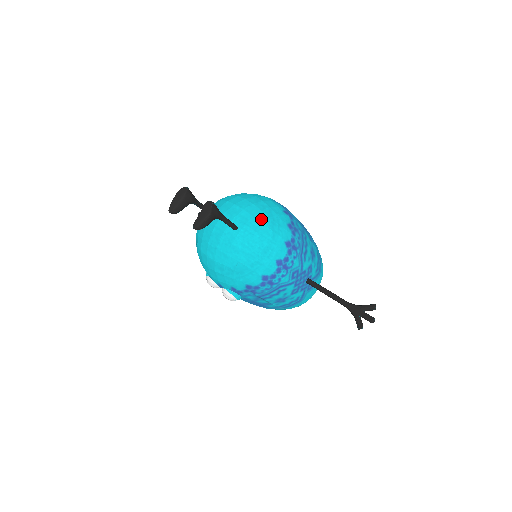
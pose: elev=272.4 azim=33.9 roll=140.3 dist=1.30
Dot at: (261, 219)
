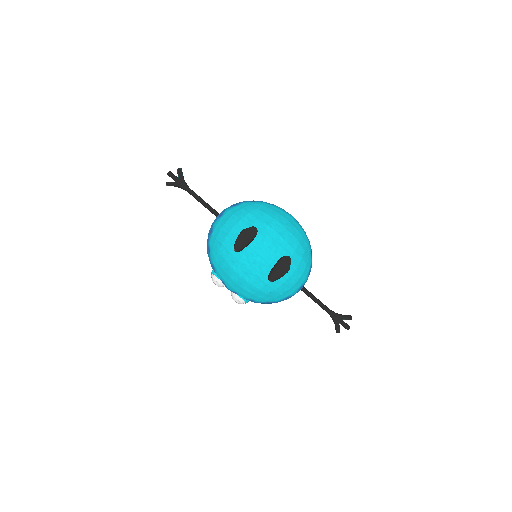
Dot at: (300, 253)
